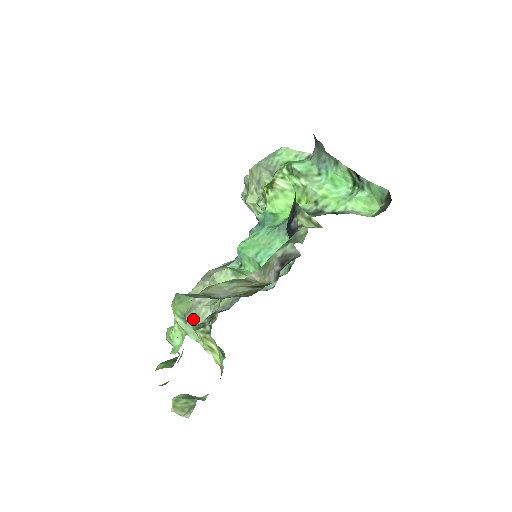
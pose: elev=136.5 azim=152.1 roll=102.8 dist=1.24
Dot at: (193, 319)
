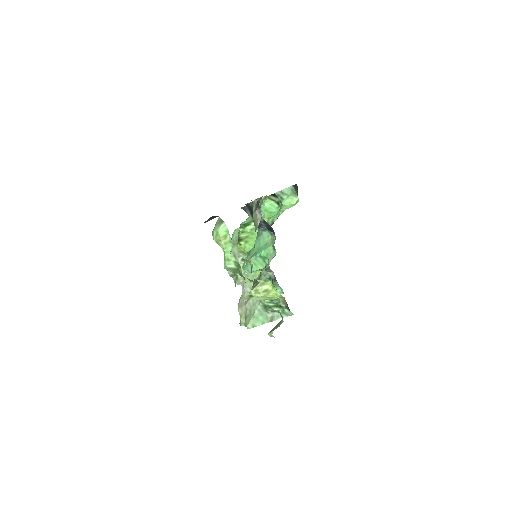
Dot at: (250, 315)
